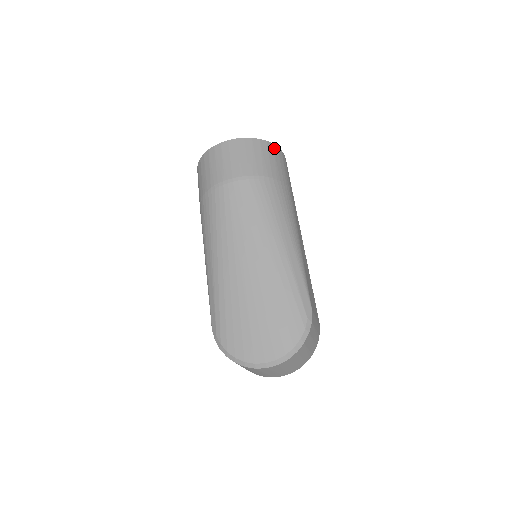
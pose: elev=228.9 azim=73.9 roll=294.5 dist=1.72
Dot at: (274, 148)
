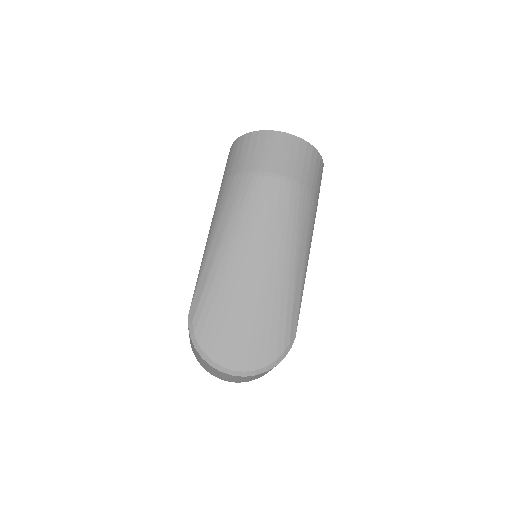
Dot at: (321, 161)
